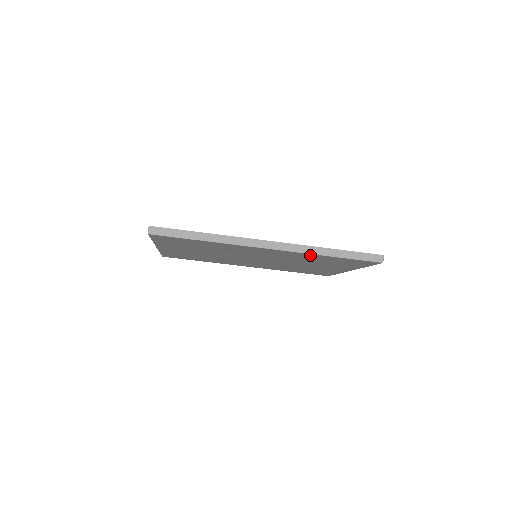
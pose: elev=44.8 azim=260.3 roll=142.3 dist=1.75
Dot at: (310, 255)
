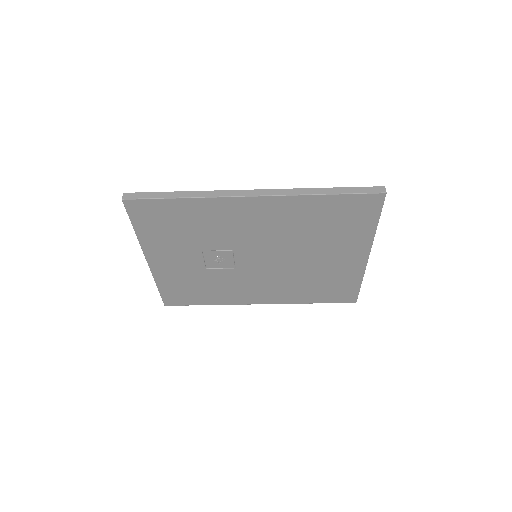
Dot at: (301, 202)
